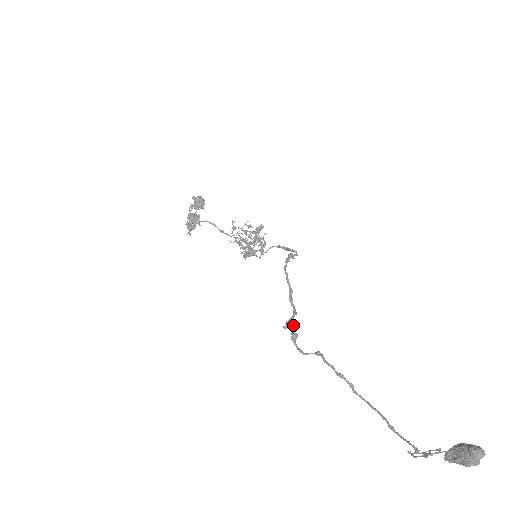
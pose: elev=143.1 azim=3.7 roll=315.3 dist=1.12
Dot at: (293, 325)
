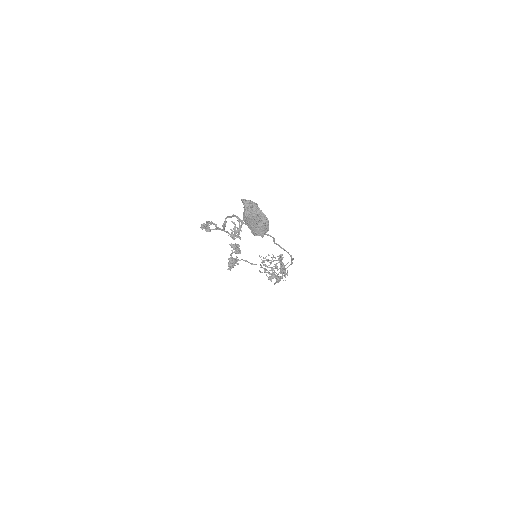
Dot at: occluded
